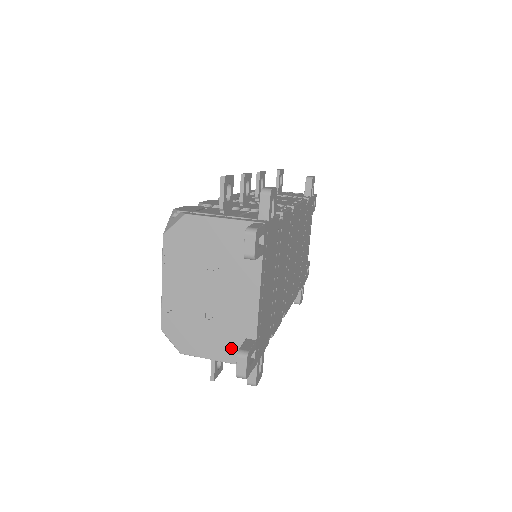
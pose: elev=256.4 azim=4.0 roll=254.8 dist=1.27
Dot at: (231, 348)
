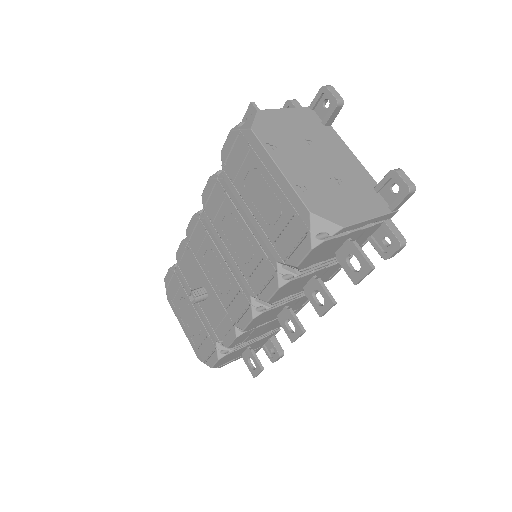
Dot at: (372, 202)
